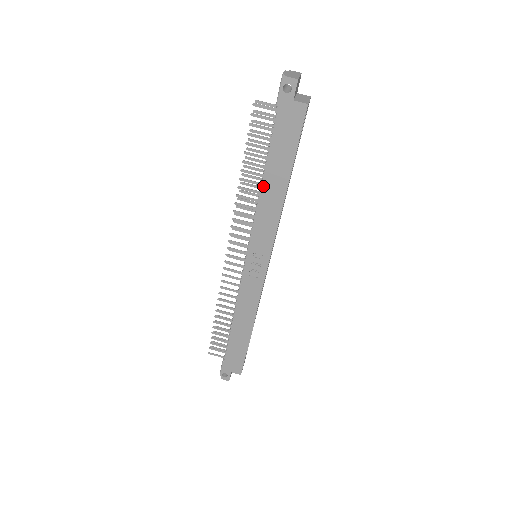
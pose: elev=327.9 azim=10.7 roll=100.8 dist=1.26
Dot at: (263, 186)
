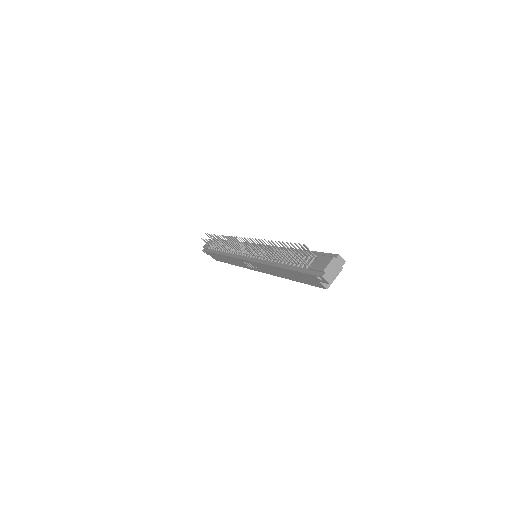
Dot at: (276, 267)
